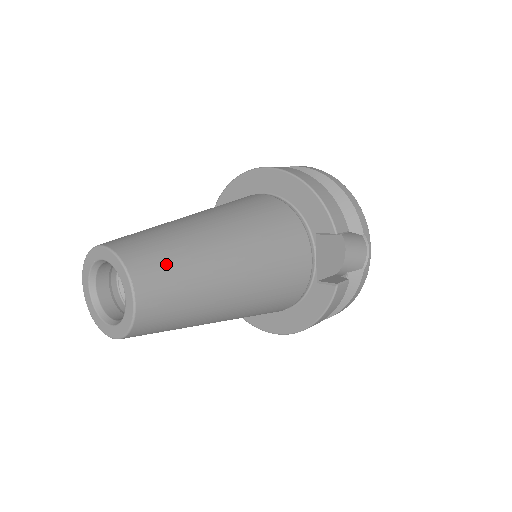
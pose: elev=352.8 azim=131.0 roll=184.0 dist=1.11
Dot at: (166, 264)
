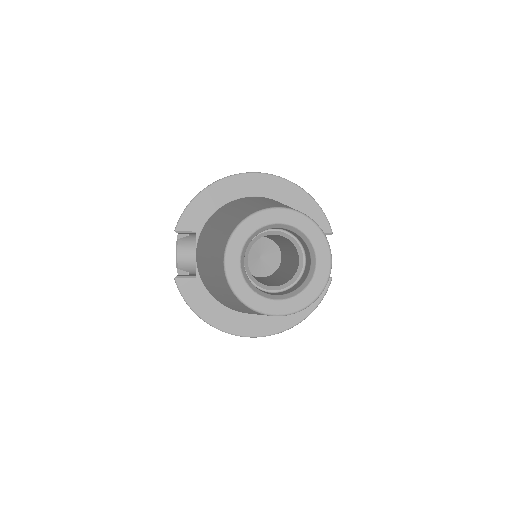
Dot at: occluded
